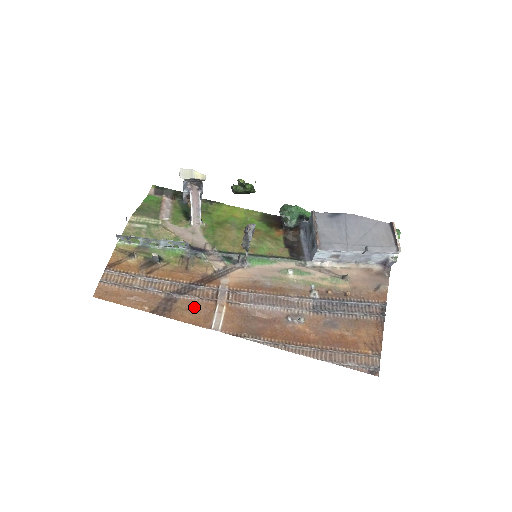
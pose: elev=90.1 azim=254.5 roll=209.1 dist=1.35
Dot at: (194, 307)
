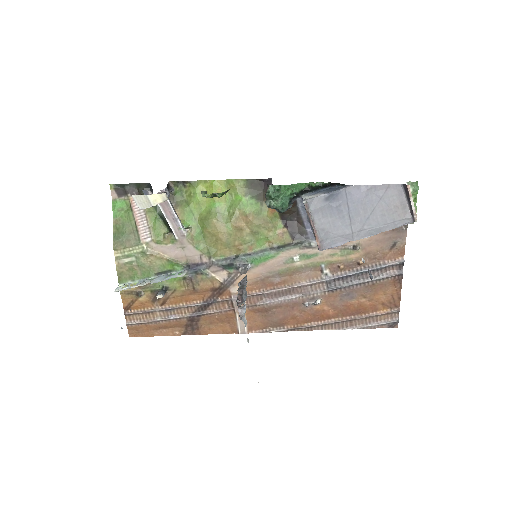
Dot at: (217, 320)
